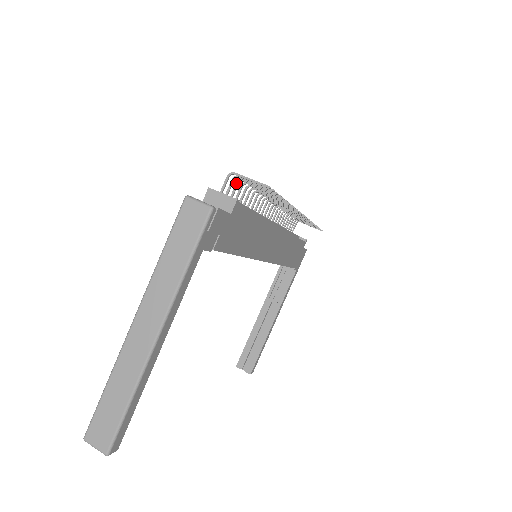
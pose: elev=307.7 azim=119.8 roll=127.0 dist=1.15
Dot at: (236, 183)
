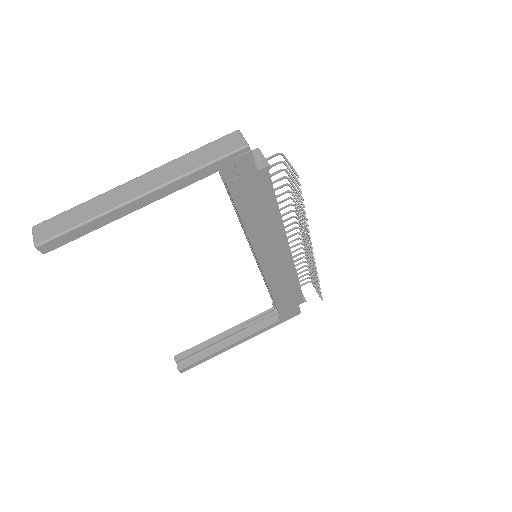
Dot at: (280, 169)
